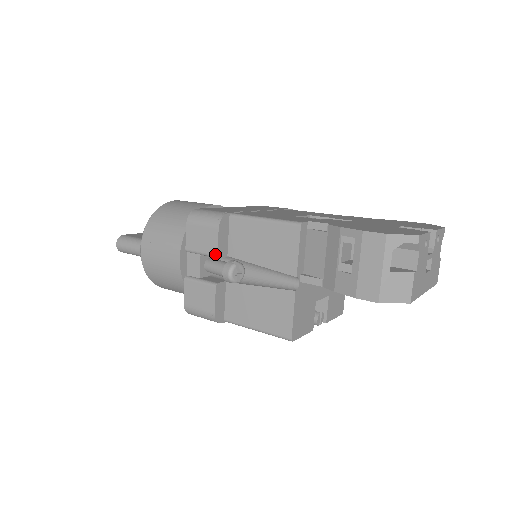
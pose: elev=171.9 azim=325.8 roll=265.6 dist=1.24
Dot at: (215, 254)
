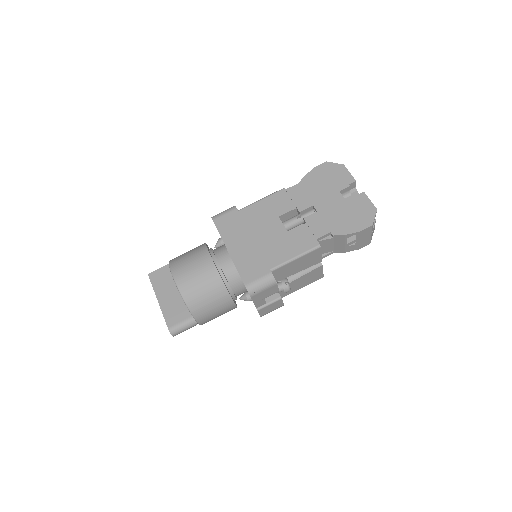
Dot at: occluded
